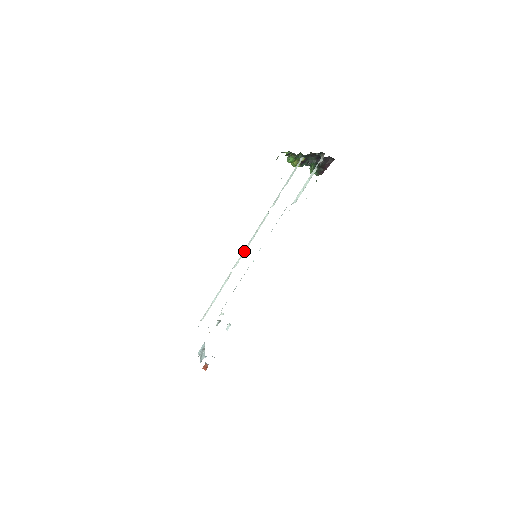
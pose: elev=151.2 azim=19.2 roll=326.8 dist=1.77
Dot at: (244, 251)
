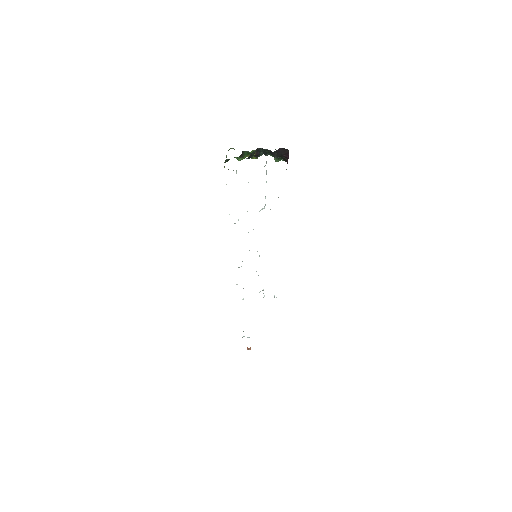
Dot at: occluded
